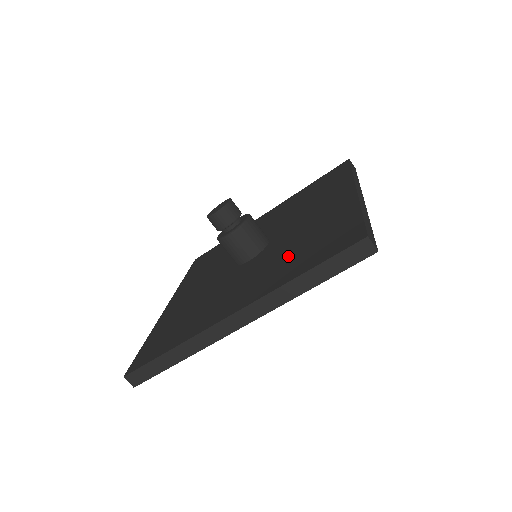
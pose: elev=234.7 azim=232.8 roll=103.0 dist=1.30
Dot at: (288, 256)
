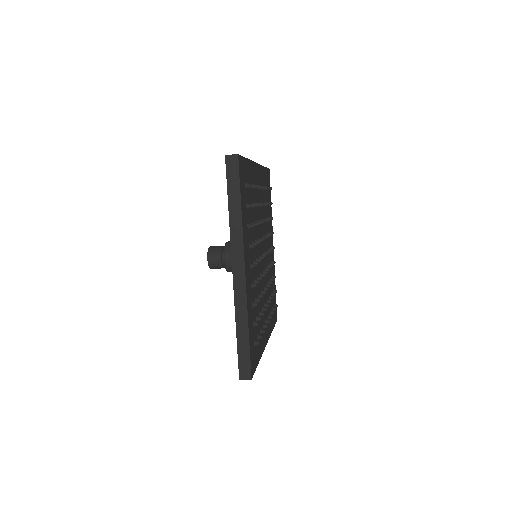
Dot at: occluded
